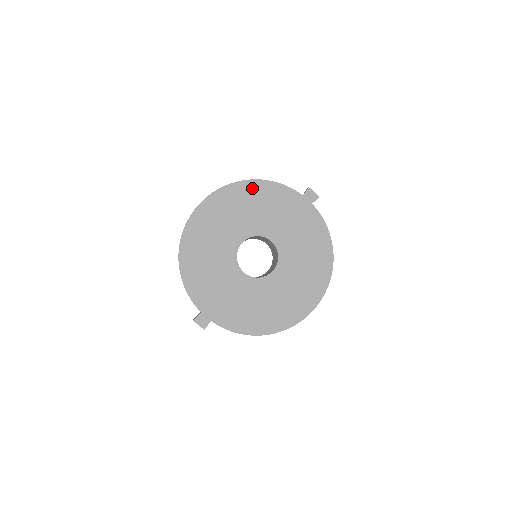
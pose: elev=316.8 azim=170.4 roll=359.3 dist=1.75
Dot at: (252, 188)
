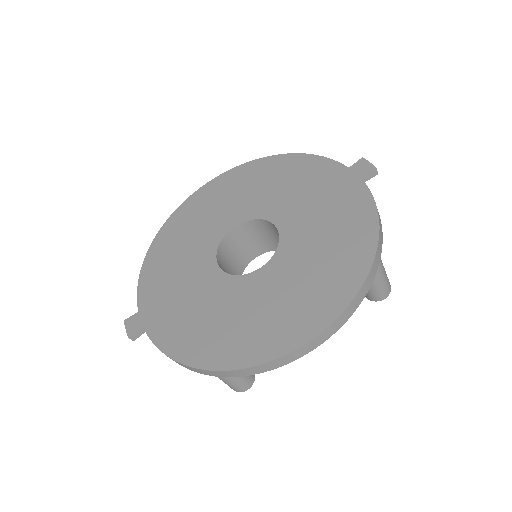
Dot at: (278, 163)
